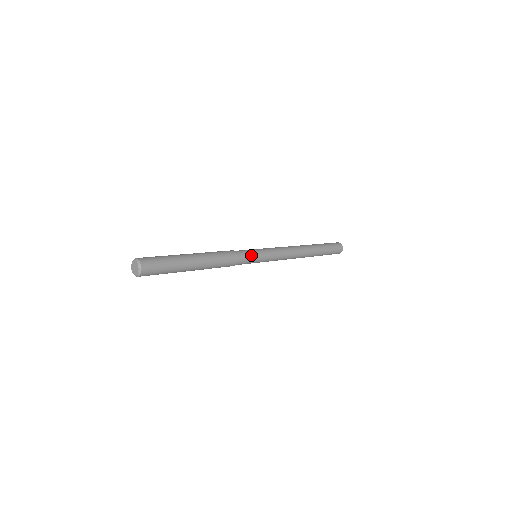
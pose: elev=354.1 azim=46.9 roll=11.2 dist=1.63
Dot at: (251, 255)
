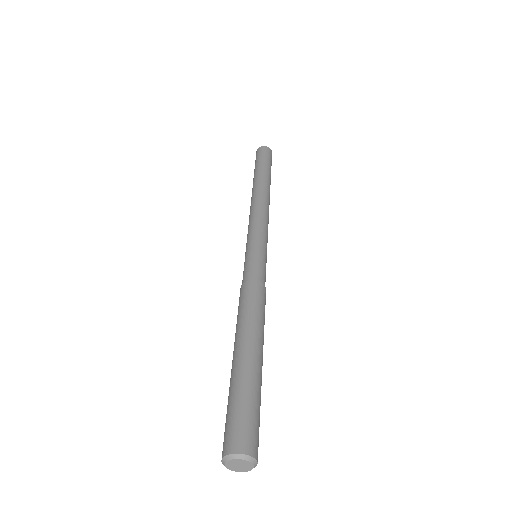
Dot at: occluded
